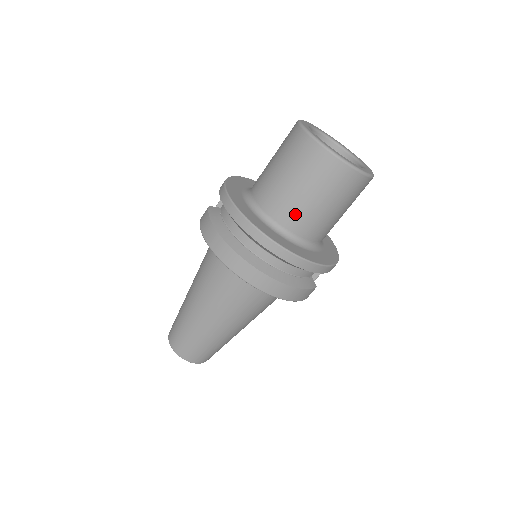
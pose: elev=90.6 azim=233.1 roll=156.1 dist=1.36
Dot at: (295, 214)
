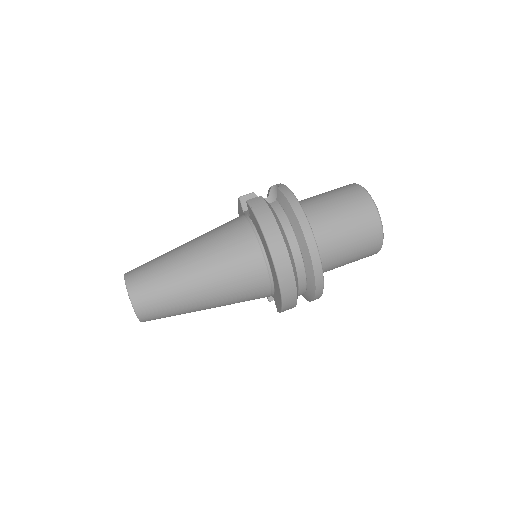
Dot at: (332, 248)
